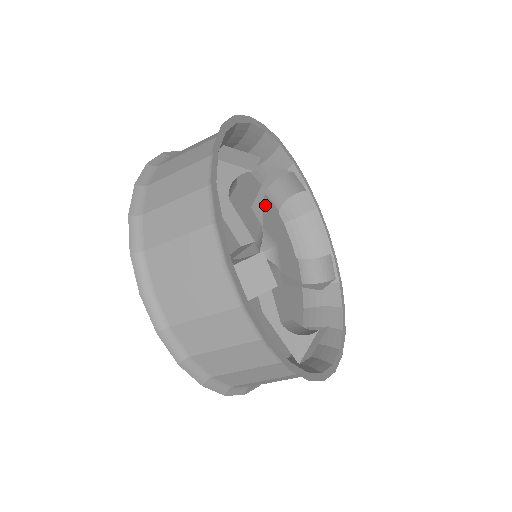
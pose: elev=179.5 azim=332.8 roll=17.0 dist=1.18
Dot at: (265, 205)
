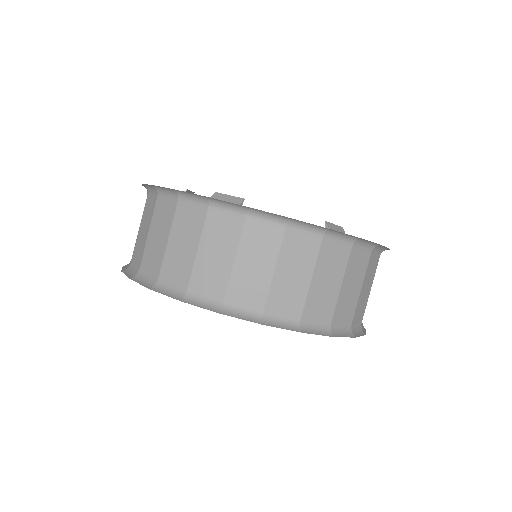
Dot at: occluded
